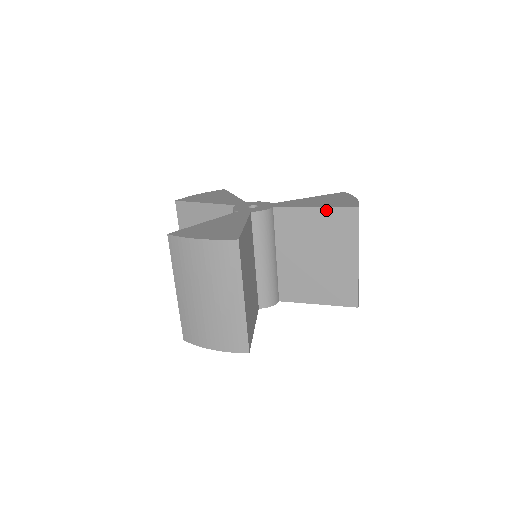
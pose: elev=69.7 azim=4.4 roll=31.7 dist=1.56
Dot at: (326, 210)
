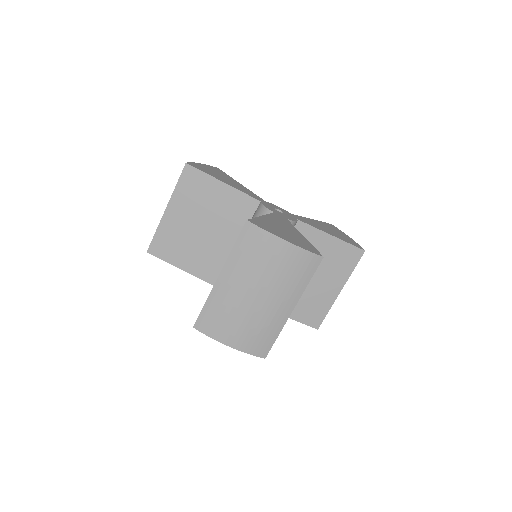
Dot at: (340, 242)
